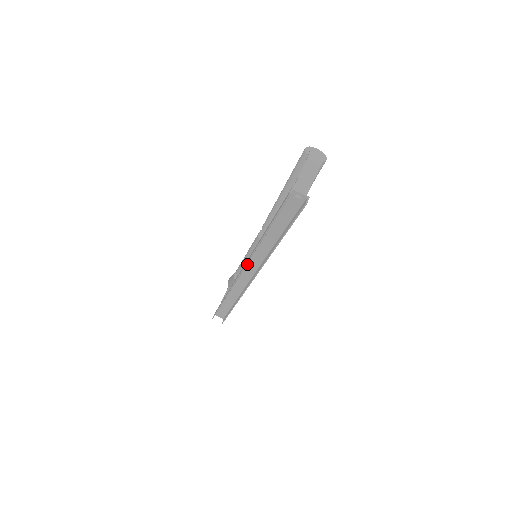
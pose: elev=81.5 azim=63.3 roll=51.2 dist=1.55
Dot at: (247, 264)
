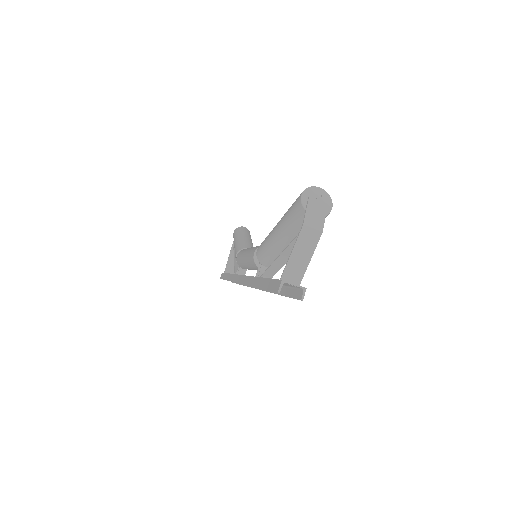
Dot at: occluded
